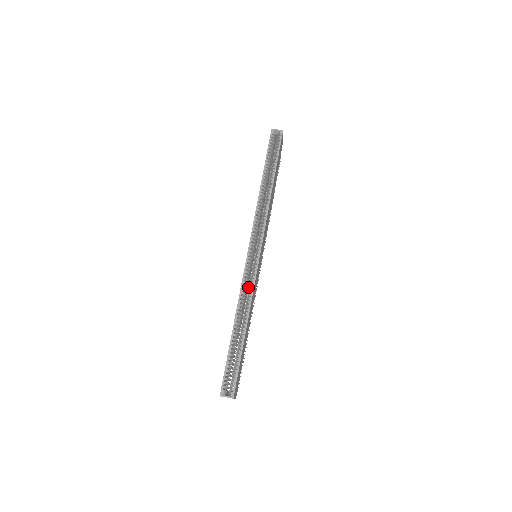
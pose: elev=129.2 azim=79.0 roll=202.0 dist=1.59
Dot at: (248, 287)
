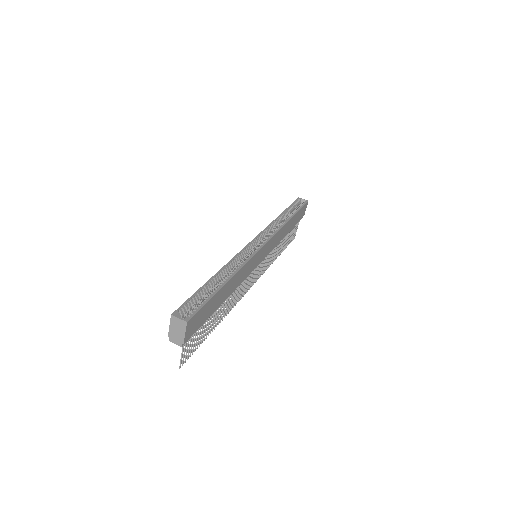
Dot at: occluded
